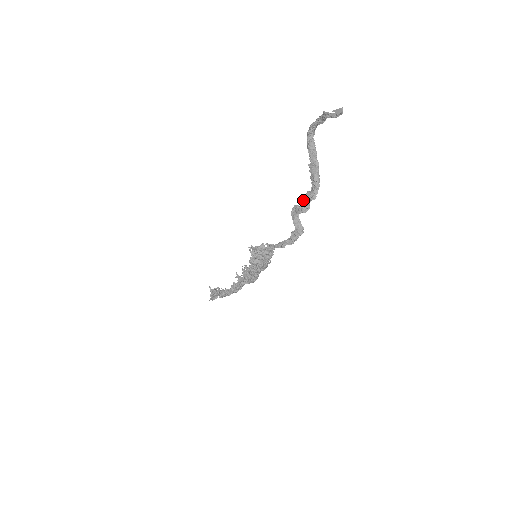
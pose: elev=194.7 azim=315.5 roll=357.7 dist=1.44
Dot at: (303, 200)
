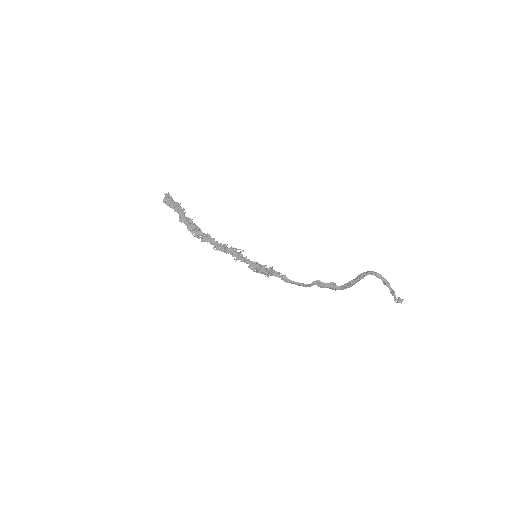
Dot at: (328, 286)
